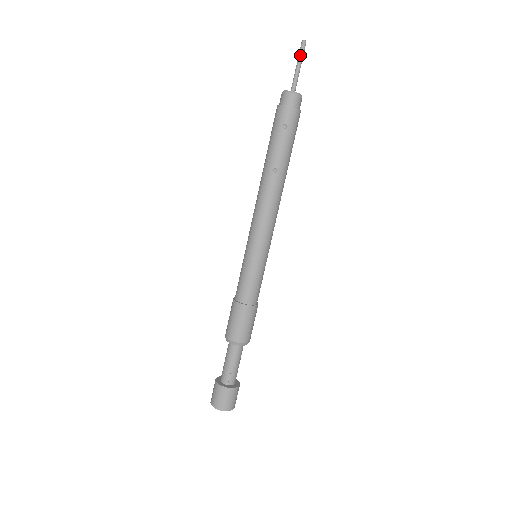
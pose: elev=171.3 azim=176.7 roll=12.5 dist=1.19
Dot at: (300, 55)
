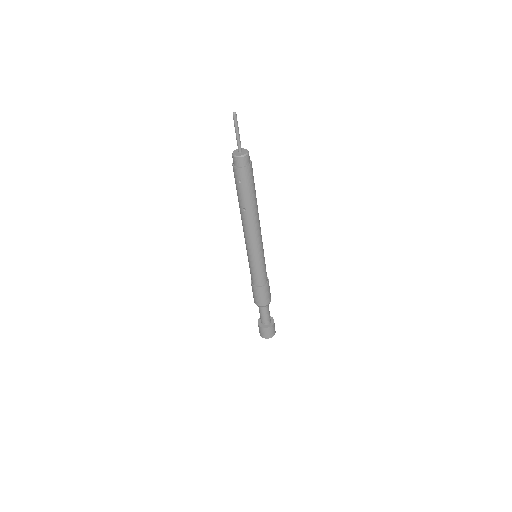
Dot at: (235, 125)
